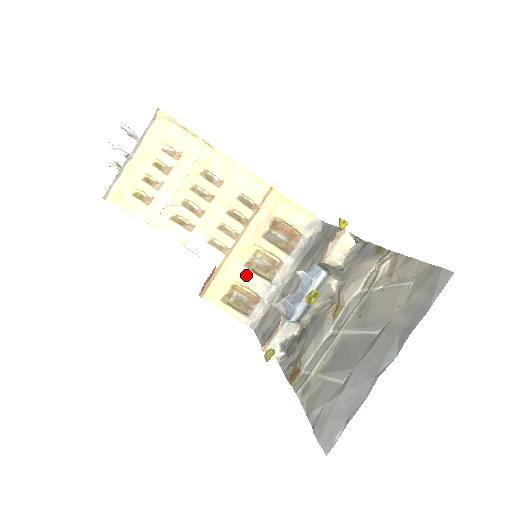
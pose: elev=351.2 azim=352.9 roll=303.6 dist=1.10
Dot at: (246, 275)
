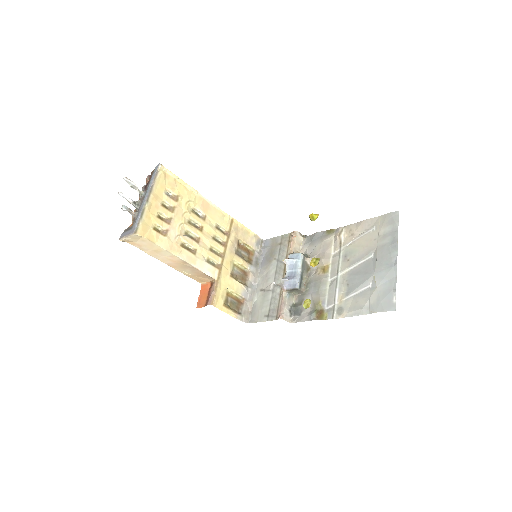
Dot at: (233, 283)
